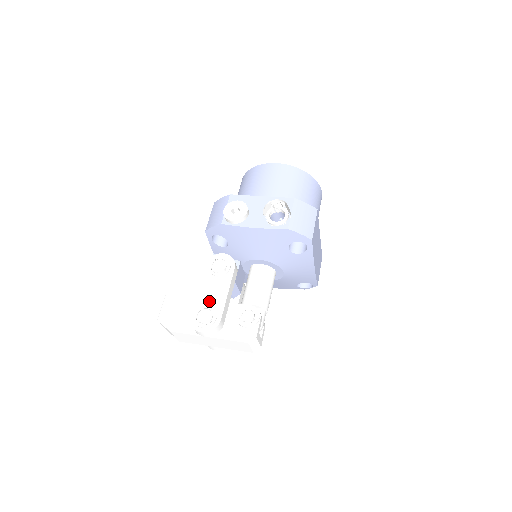
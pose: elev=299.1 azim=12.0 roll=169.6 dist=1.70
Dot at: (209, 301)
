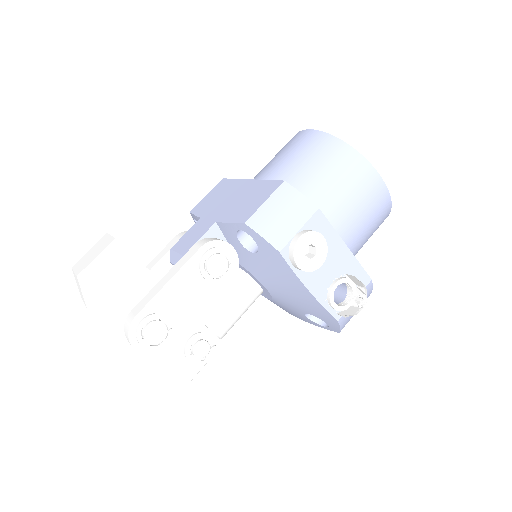
Dot at: (173, 310)
